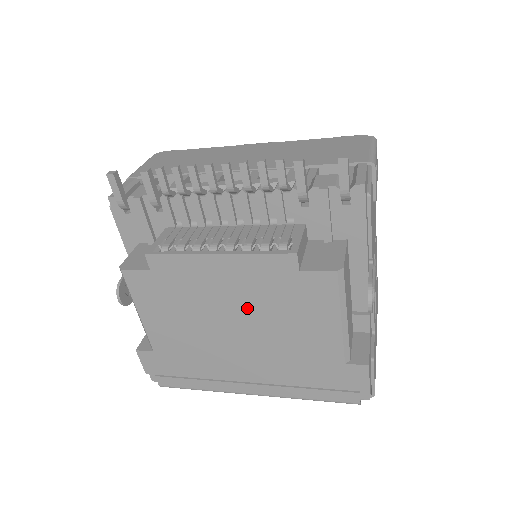
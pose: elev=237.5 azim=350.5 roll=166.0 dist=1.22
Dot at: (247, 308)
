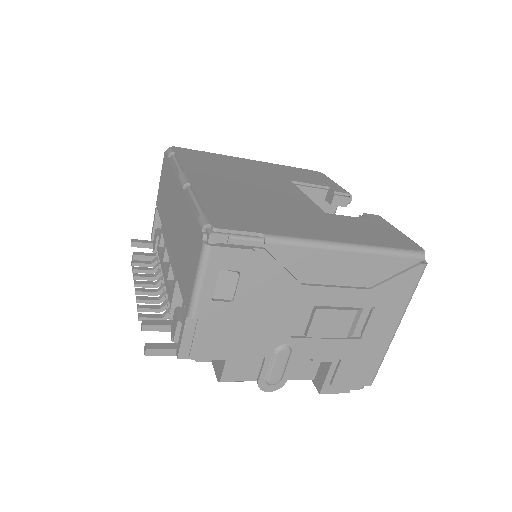
Dot at: occluded
